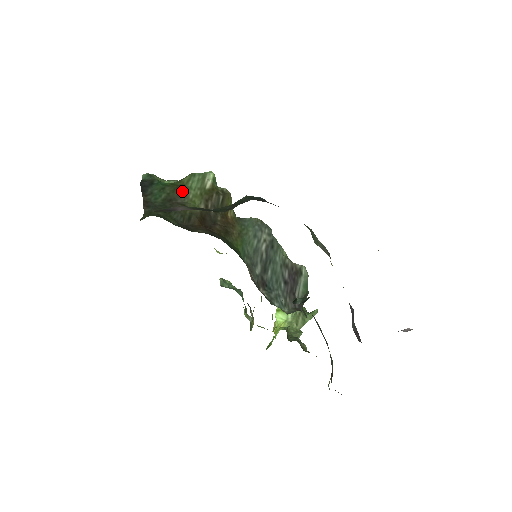
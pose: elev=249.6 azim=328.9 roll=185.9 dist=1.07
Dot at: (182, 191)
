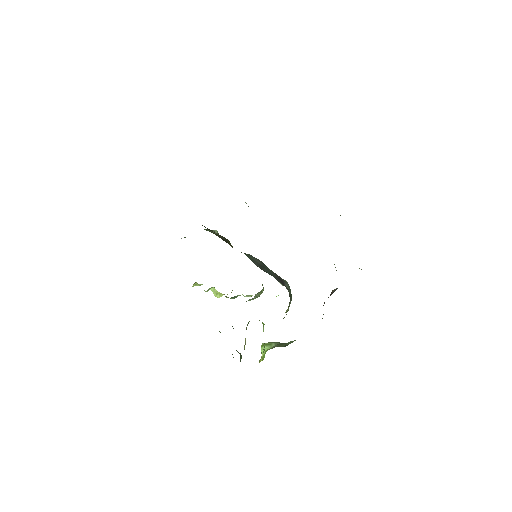
Dot at: occluded
